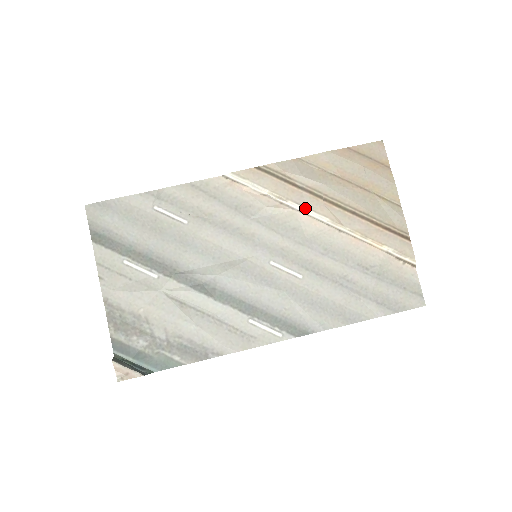
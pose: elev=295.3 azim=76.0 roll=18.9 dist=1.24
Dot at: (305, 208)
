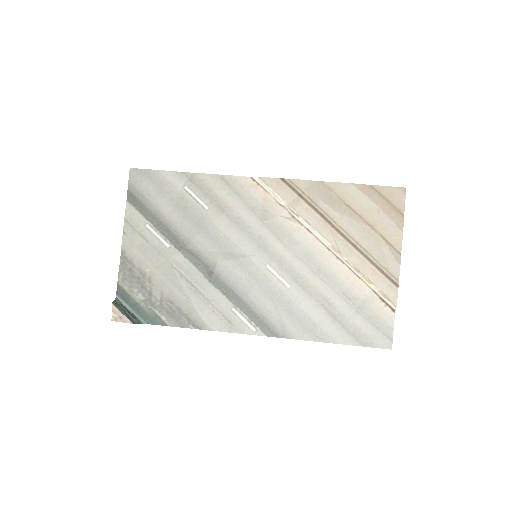
Dot at: (313, 228)
